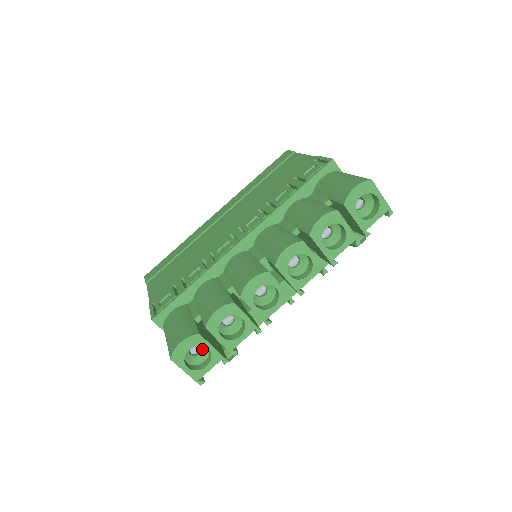
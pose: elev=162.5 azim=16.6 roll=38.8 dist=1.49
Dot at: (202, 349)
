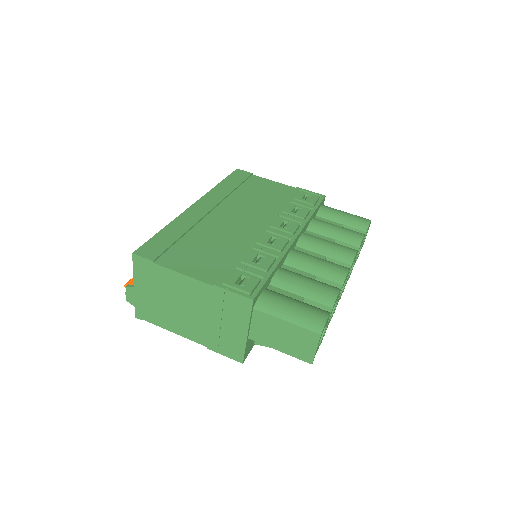
Dot at: occluded
